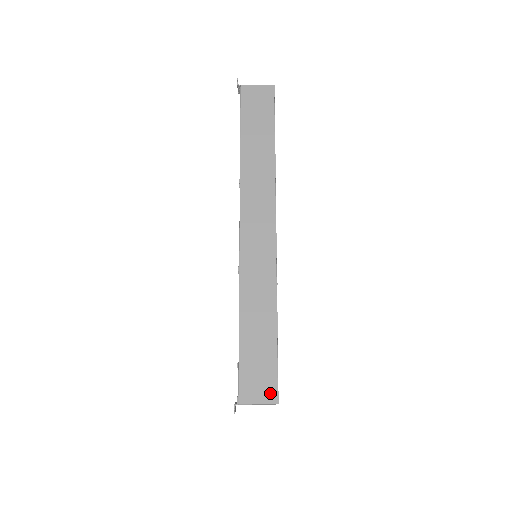
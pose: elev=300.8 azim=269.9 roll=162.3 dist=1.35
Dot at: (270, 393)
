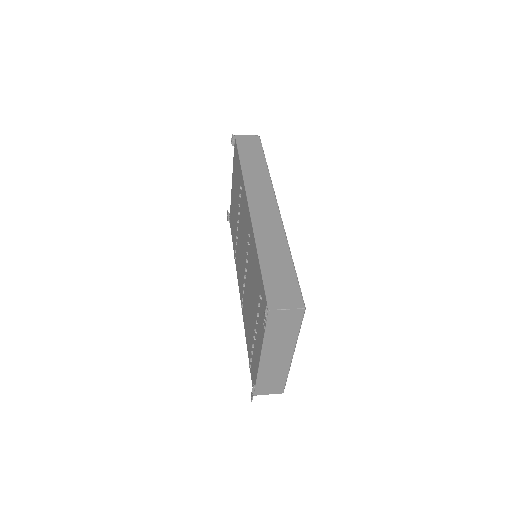
Dot at: (296, 301)
